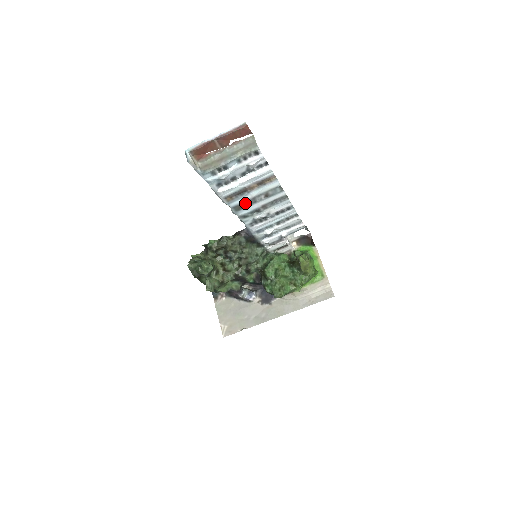
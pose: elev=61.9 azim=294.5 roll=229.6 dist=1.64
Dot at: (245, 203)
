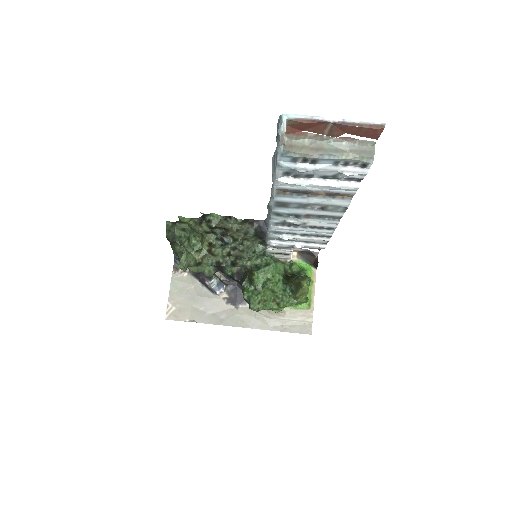
Dot at: (293, 204)
